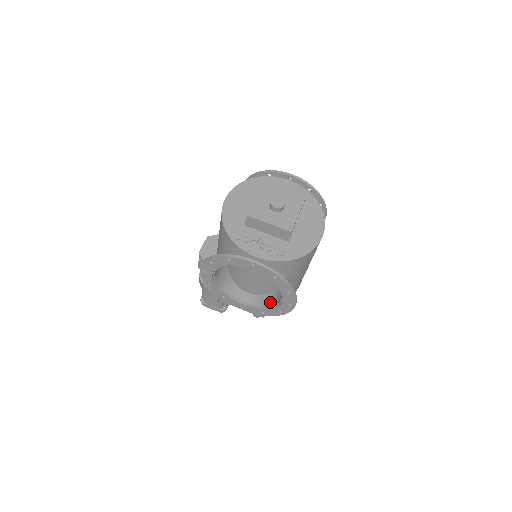
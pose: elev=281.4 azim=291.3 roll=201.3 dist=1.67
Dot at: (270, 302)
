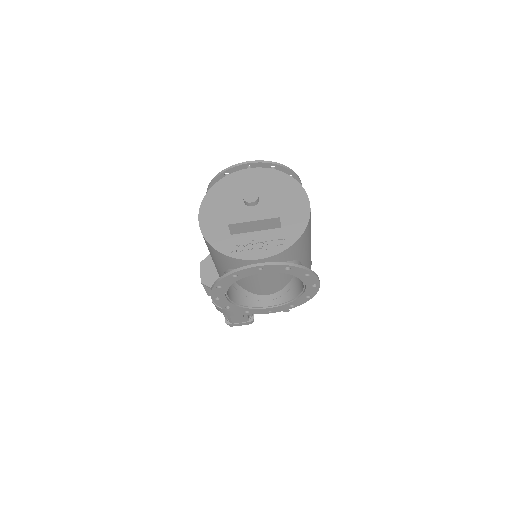
Dot at: (294, 292)
